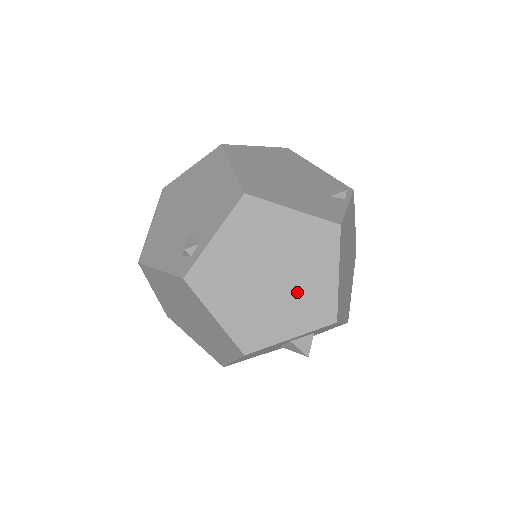
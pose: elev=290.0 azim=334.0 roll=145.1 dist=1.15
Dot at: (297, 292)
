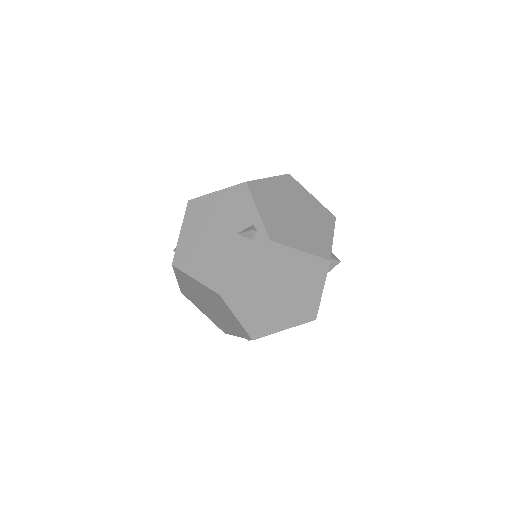
Dot at: (310, 214)
